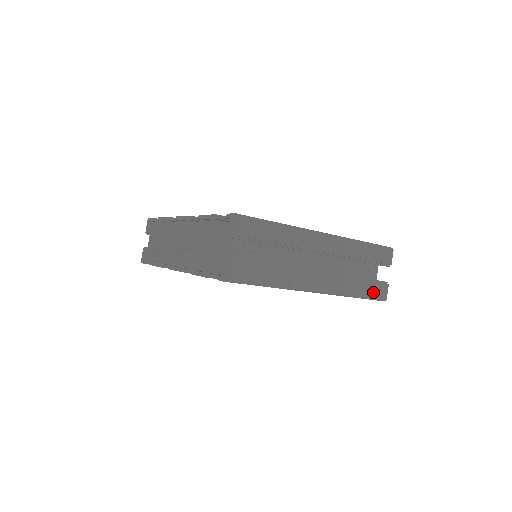
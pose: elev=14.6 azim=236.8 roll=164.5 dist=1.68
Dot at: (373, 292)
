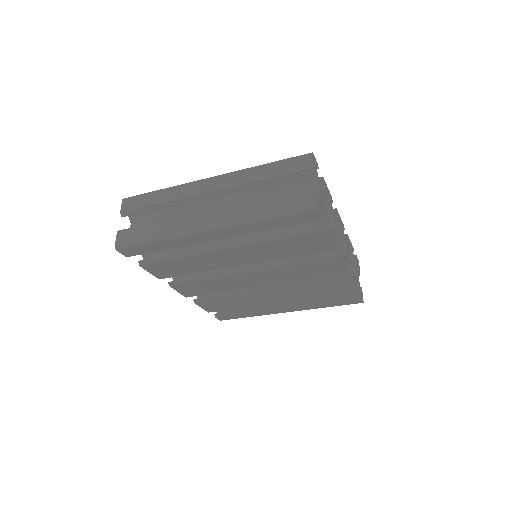
Dot at: (290, 205)
